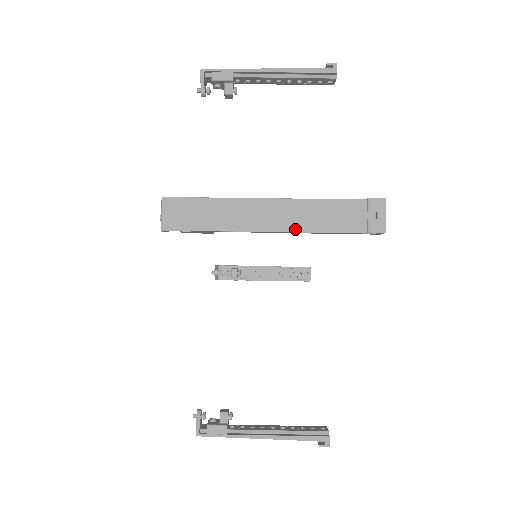
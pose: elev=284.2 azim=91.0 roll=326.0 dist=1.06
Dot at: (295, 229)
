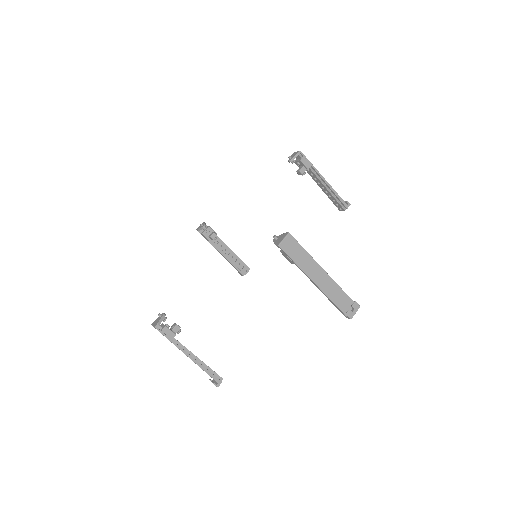
Dot at: occluded
